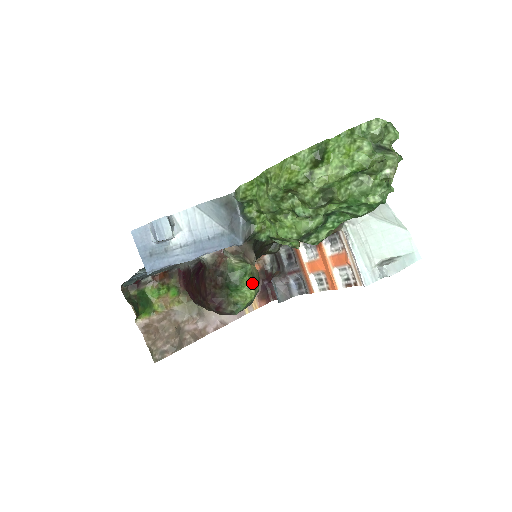
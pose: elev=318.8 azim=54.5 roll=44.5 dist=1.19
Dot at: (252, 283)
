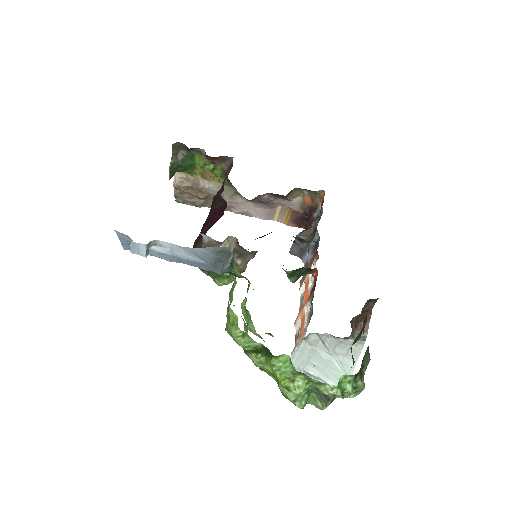
Dot at: (224, 282)
